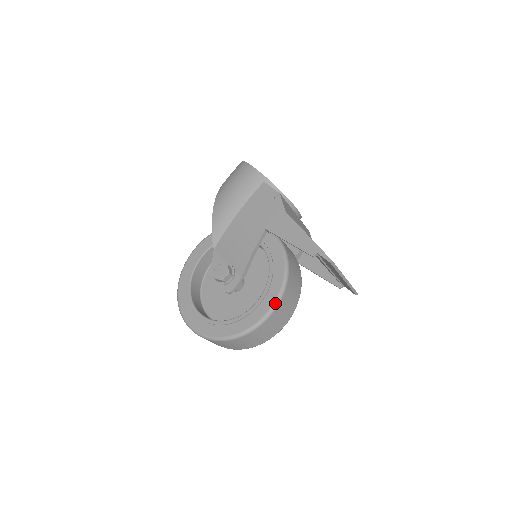
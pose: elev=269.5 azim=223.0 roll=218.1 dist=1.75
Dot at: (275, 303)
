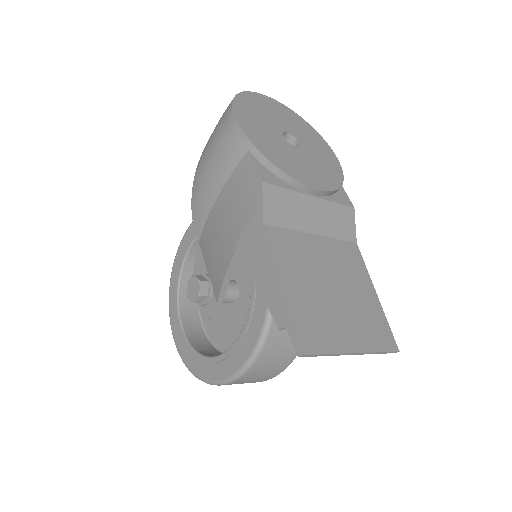
Dot at: (249, 360)
